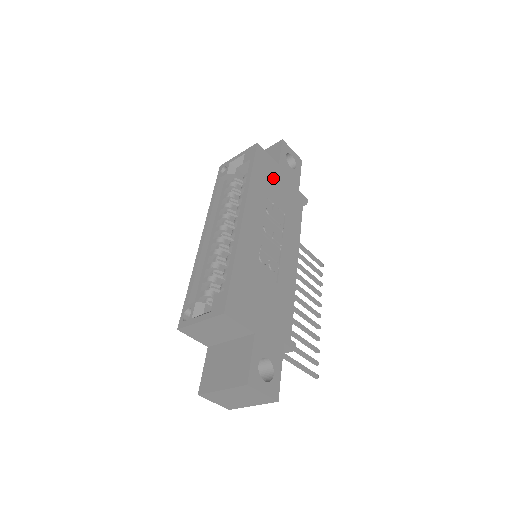
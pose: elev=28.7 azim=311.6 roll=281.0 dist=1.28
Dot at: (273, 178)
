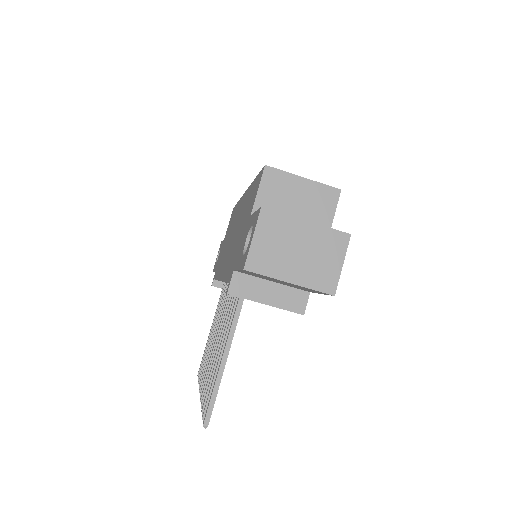
Dot at: occluded
